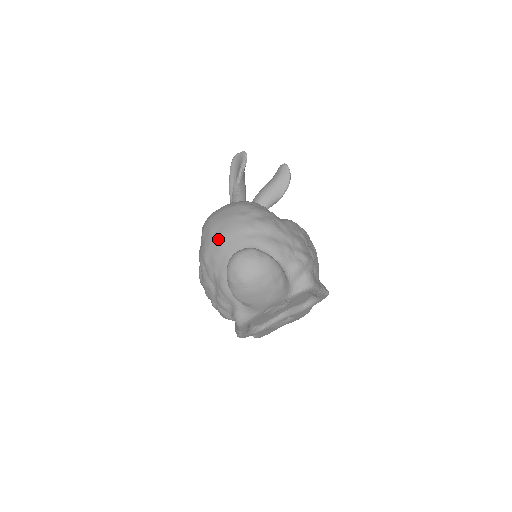
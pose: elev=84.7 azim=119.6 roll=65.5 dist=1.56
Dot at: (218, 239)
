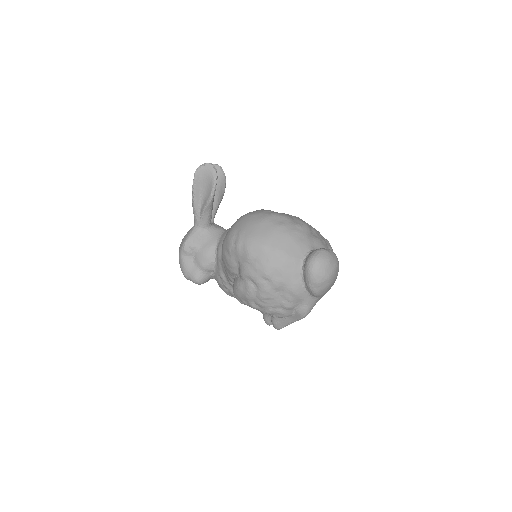
Dot at: (279, 252)
